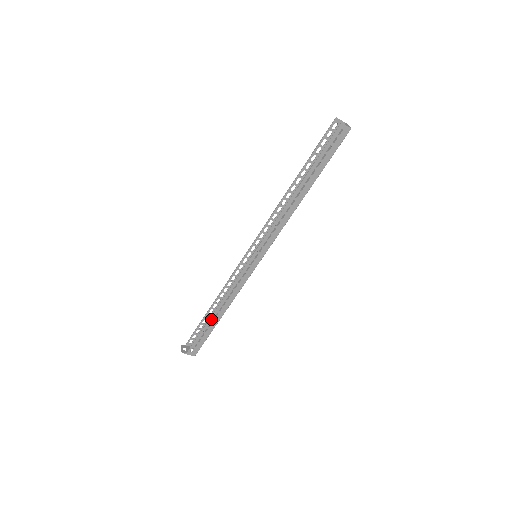
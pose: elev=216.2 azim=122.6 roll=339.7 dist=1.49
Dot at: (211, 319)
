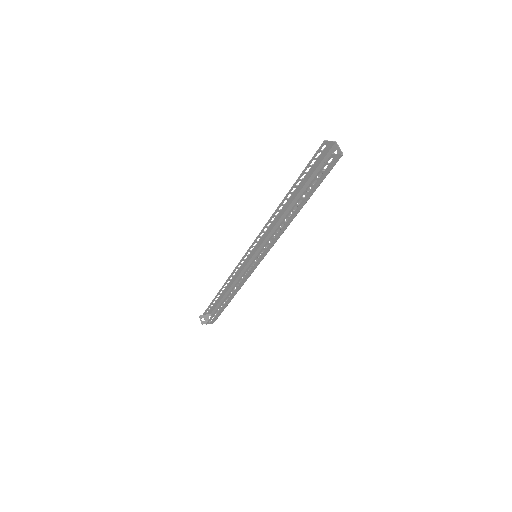
Dot at: (222, 296)
